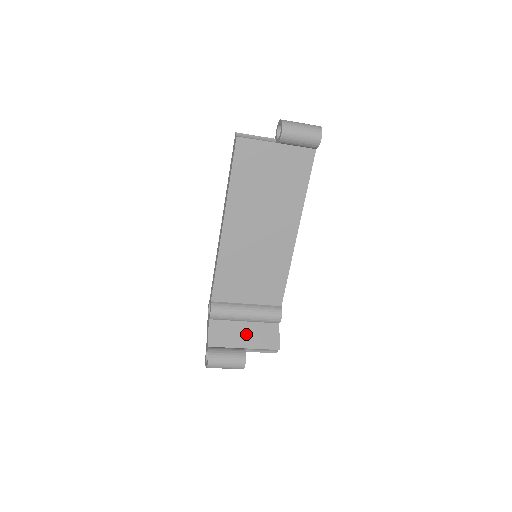
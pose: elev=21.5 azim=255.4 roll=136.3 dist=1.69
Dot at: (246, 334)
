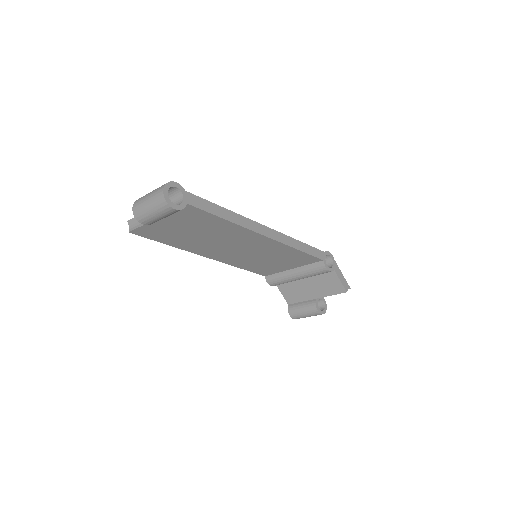
Dot at: (311, 287)
